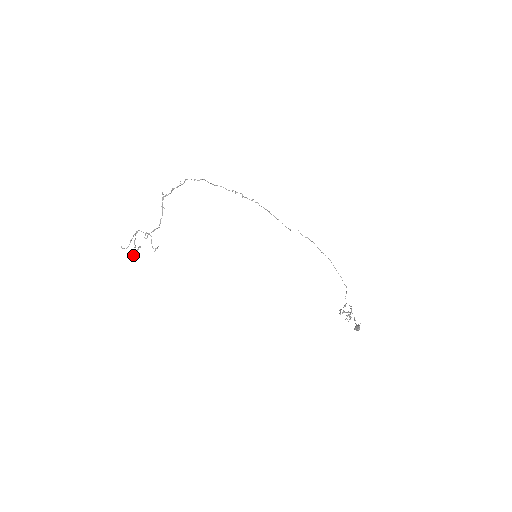
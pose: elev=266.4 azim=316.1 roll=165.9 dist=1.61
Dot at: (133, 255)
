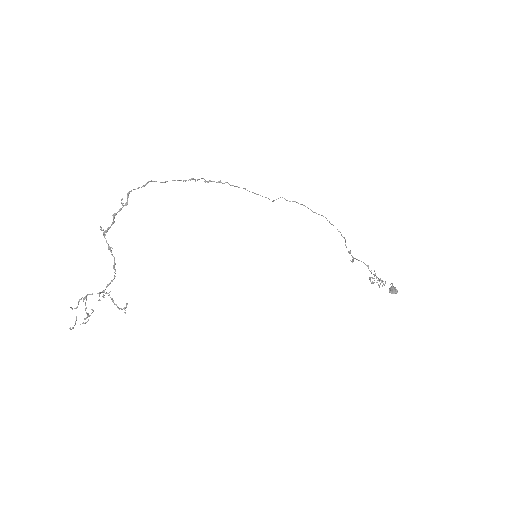
Dot at: occluded
